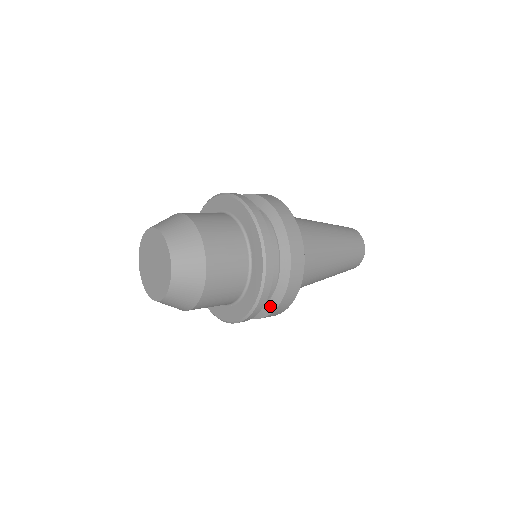
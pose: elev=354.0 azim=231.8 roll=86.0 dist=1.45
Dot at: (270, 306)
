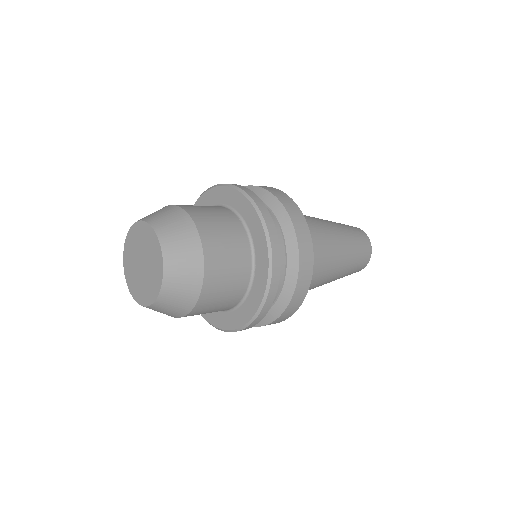
Dot at: occluded
